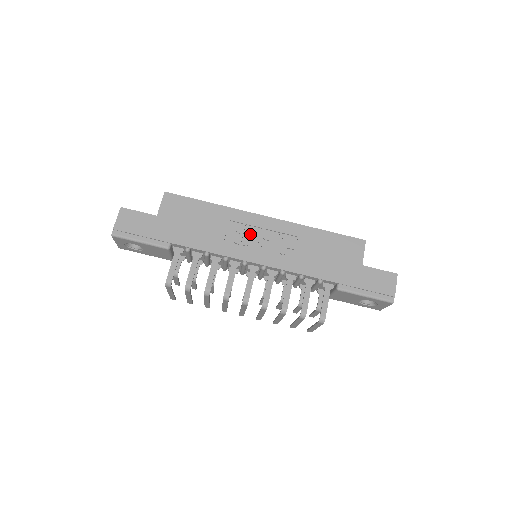
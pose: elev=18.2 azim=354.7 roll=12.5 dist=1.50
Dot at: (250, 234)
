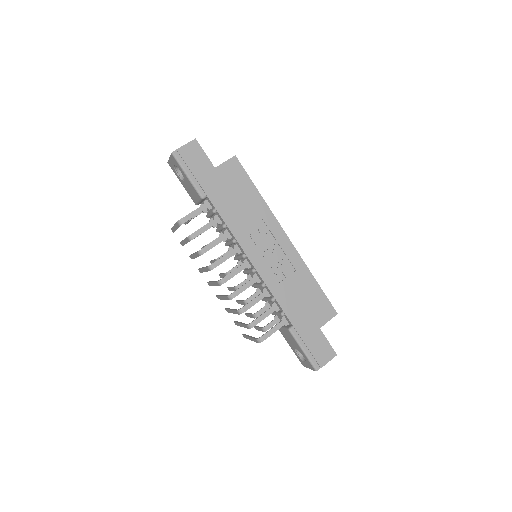
Dot at: (266, 239)
